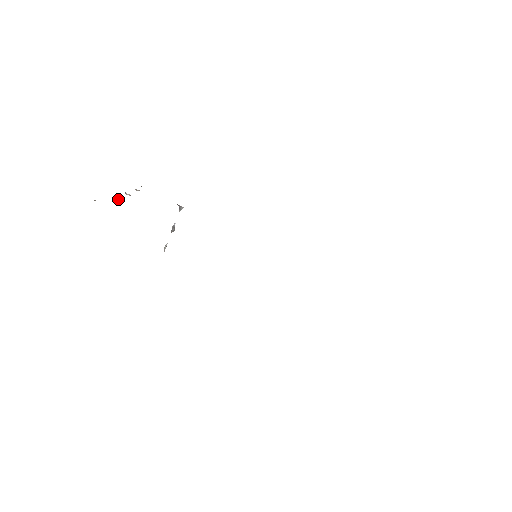
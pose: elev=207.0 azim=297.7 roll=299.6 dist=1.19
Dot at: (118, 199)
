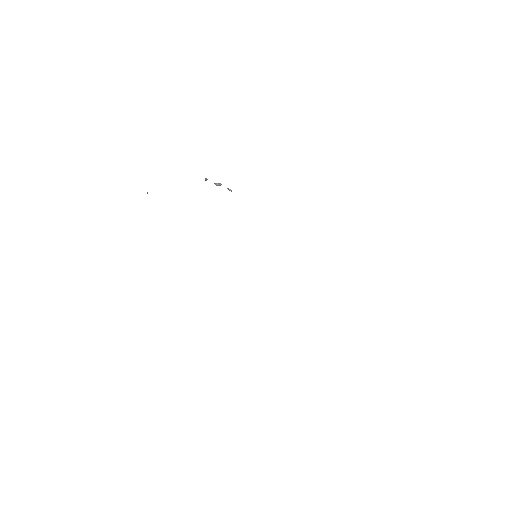
Dot at: occluded
